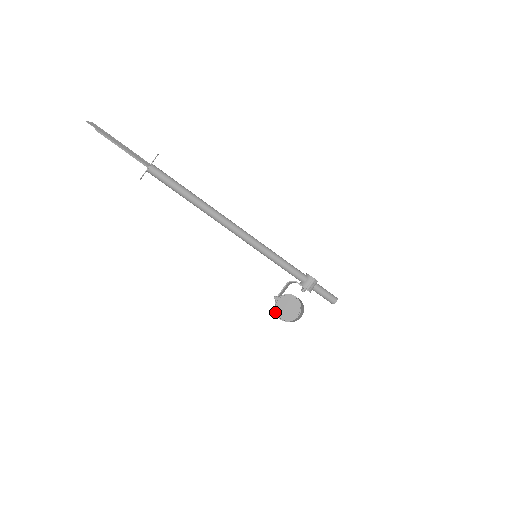
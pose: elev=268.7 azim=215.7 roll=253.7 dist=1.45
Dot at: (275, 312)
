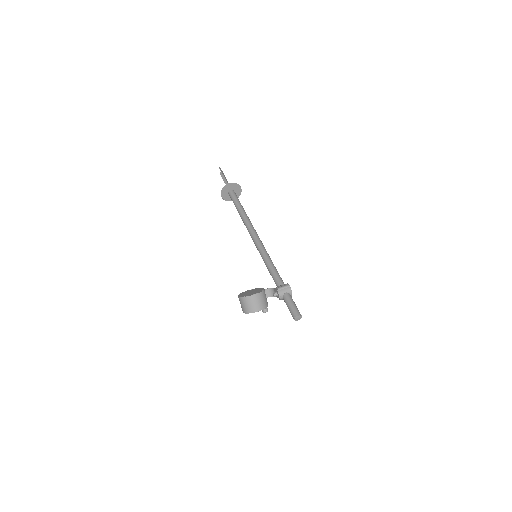
Dot at: (239, 294)
